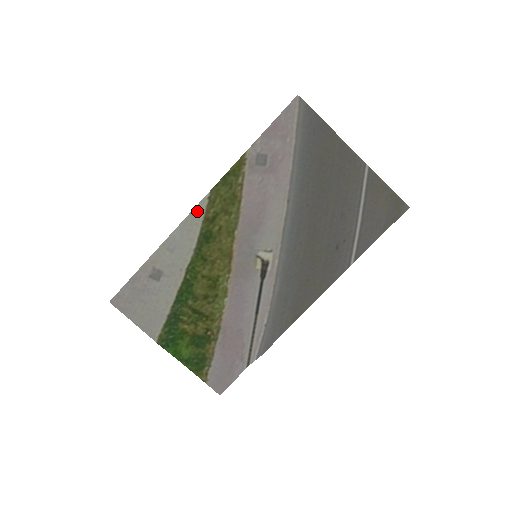
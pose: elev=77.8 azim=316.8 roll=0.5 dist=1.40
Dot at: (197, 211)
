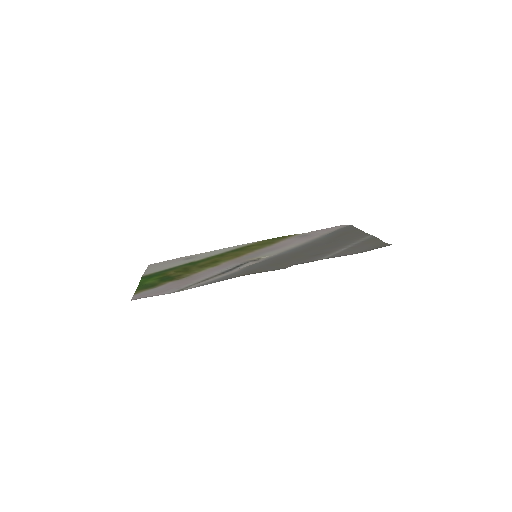
Dot at: occluded
